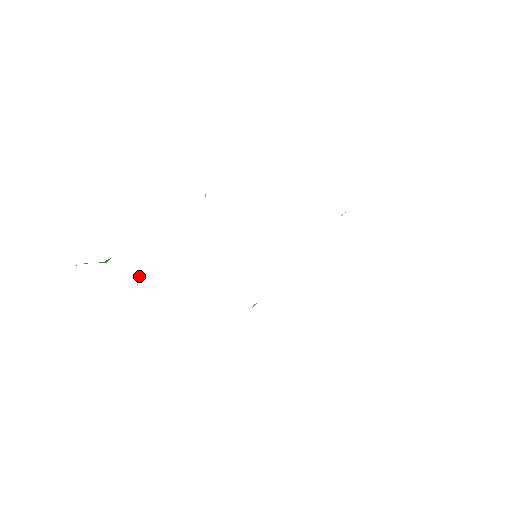
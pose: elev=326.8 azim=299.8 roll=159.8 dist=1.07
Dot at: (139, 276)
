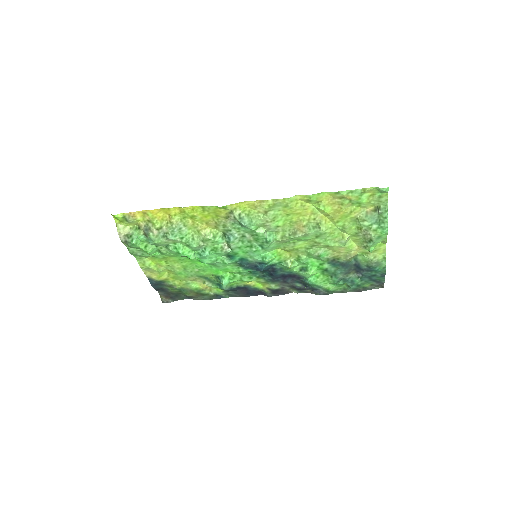
Dot at: (170, 234)
